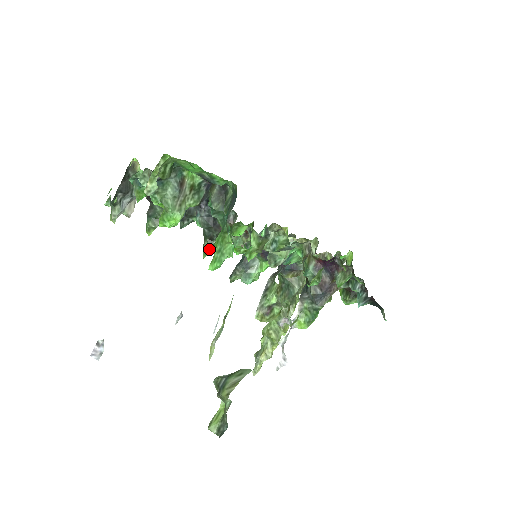
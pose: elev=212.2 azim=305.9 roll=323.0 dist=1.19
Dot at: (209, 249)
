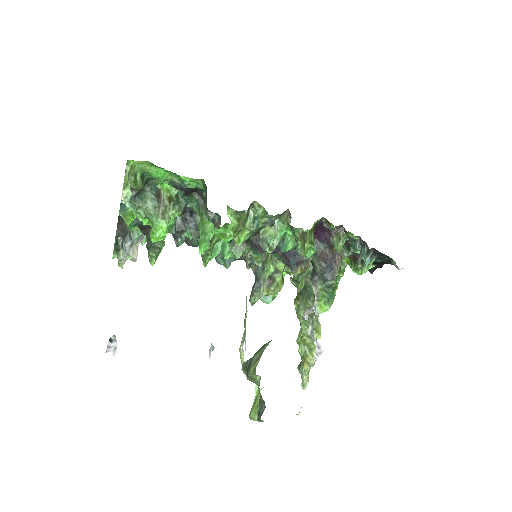
Dot at: (206, 256)
